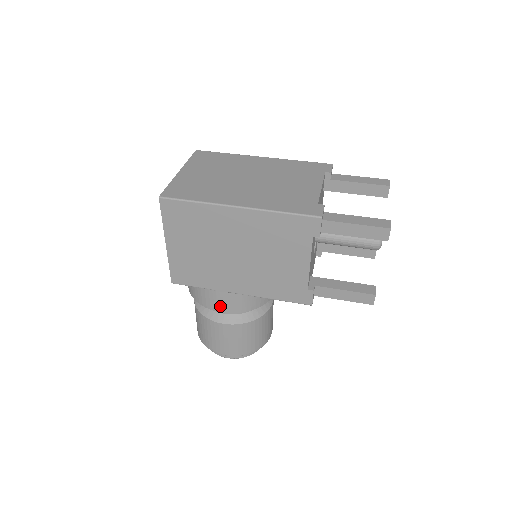
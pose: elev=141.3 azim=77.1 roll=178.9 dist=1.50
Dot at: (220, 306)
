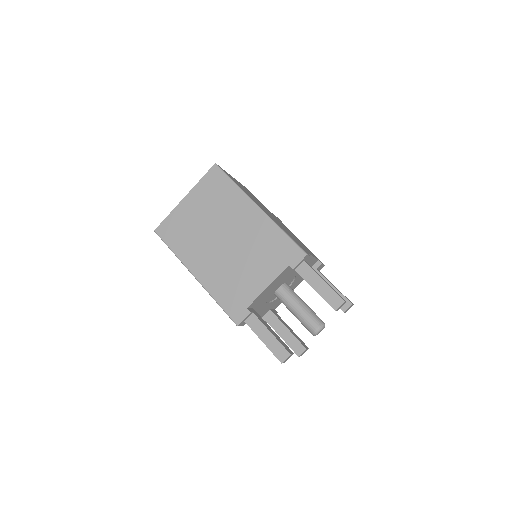
Dot at: occluded
